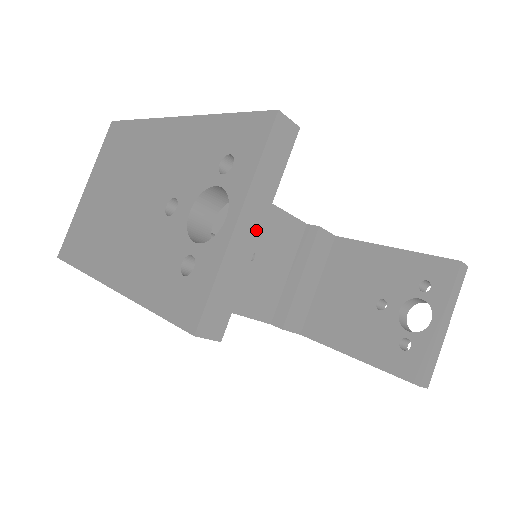
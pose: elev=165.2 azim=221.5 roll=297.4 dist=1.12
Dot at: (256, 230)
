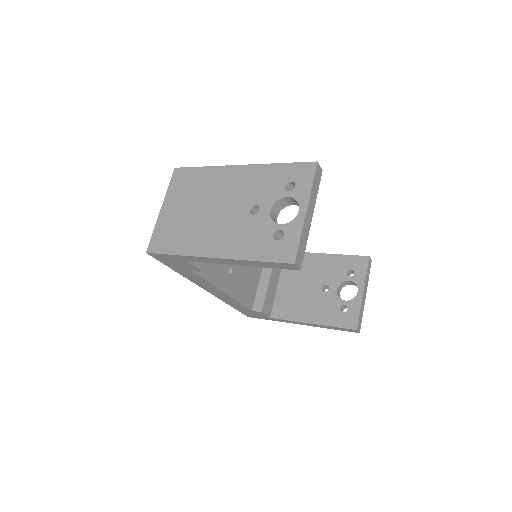
Dot at: (311, 217)
